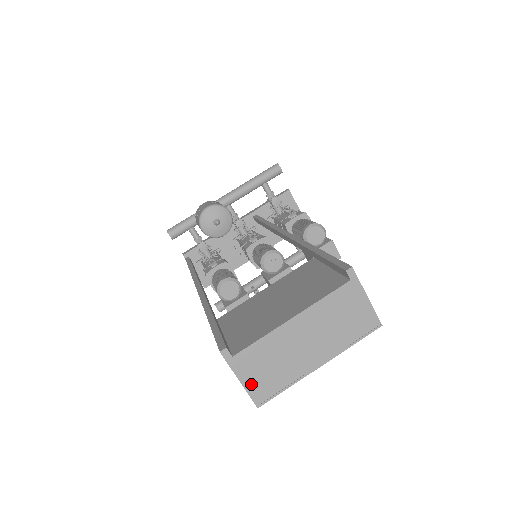
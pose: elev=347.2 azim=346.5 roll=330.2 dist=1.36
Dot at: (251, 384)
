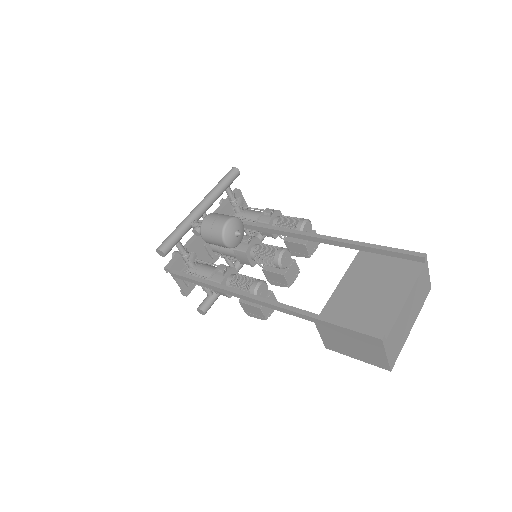
Dot at: (390, 356)
